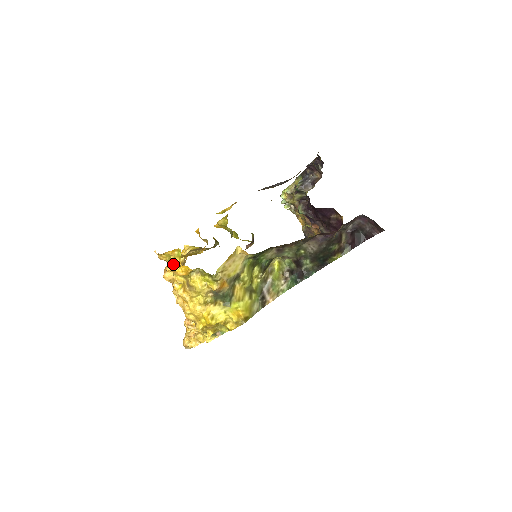
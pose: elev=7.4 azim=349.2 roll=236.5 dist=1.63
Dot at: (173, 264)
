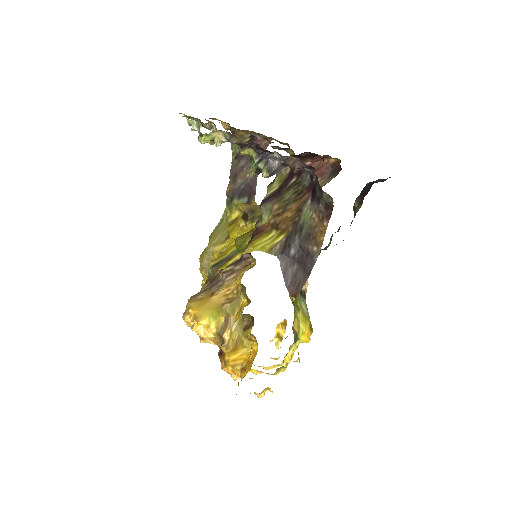
Dot at: (262, 393)
